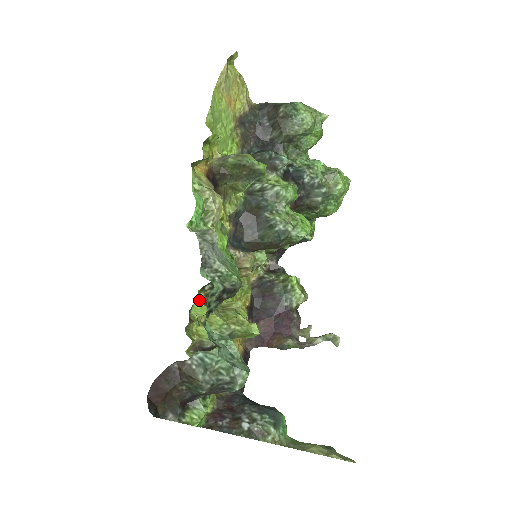
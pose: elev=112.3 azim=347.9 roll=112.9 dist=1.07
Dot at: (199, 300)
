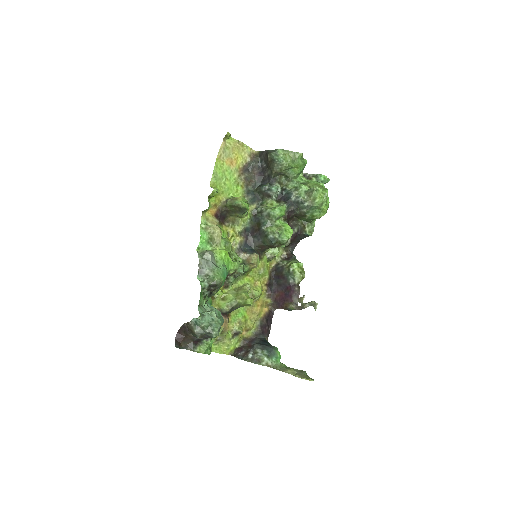
Dot at: occluded
